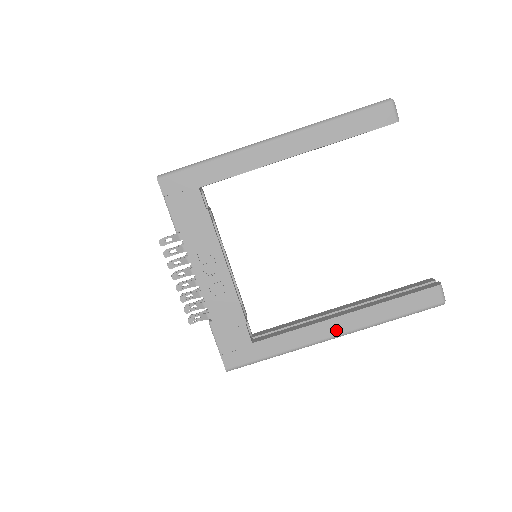
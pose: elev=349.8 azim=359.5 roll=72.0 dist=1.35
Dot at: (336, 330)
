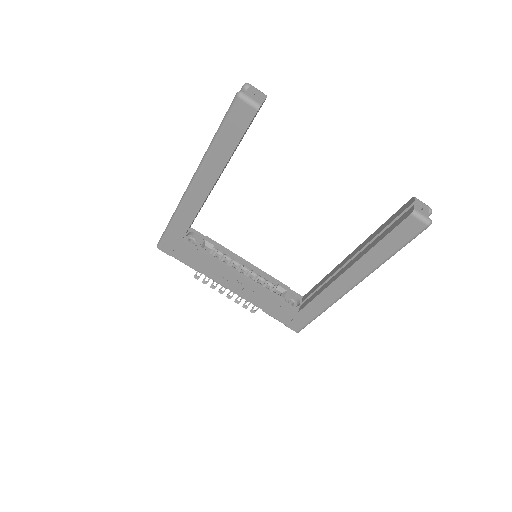
Dot at: (349, 283)
